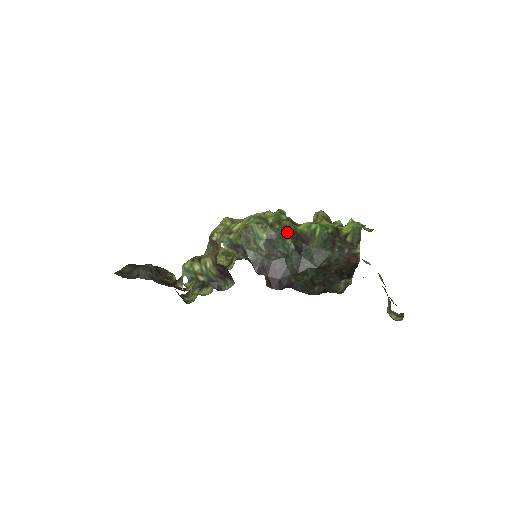
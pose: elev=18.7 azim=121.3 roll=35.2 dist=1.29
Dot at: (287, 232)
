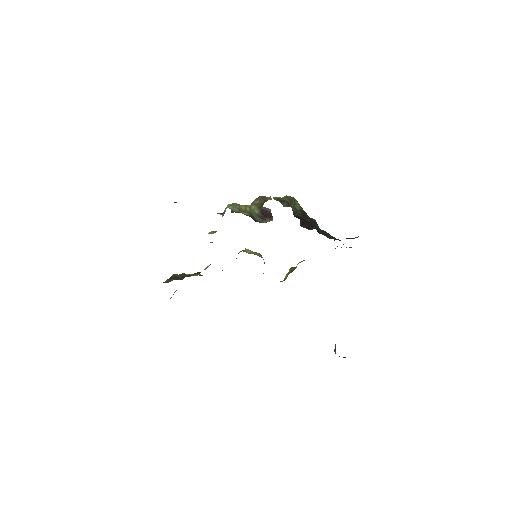
Dot at: occluded
